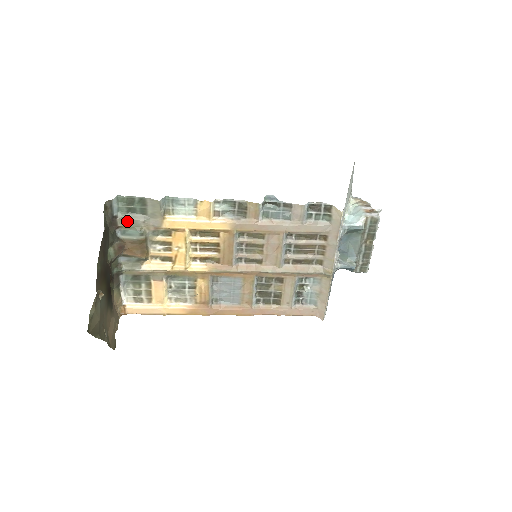
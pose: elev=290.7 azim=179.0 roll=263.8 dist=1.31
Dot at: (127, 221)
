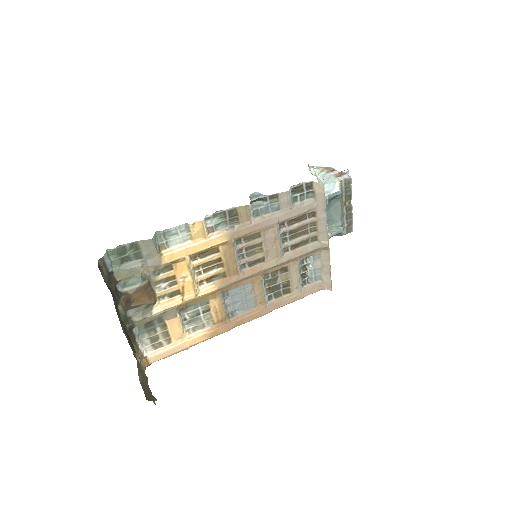
Dot at: (124, 272)
